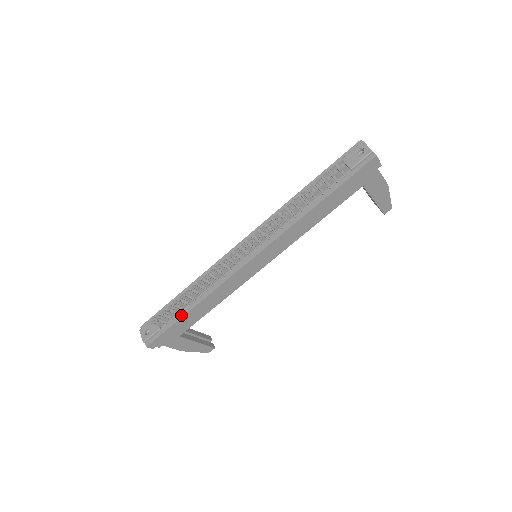
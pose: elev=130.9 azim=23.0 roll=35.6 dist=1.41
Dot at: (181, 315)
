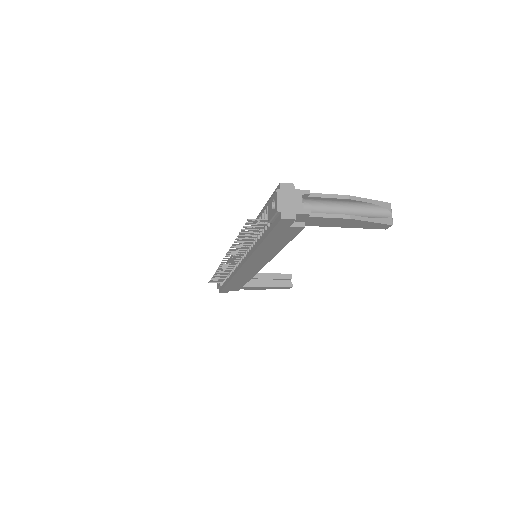
Dot at: (225, 283)
